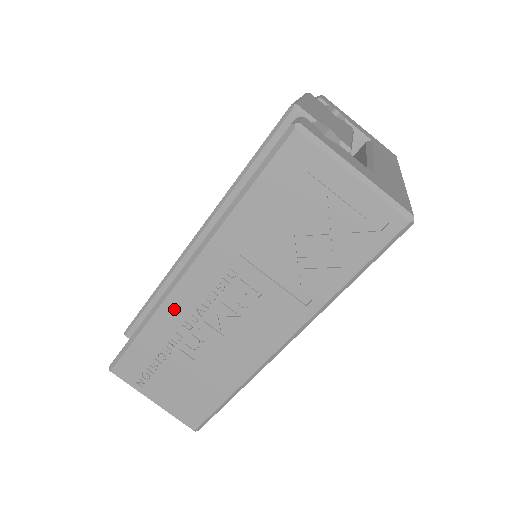
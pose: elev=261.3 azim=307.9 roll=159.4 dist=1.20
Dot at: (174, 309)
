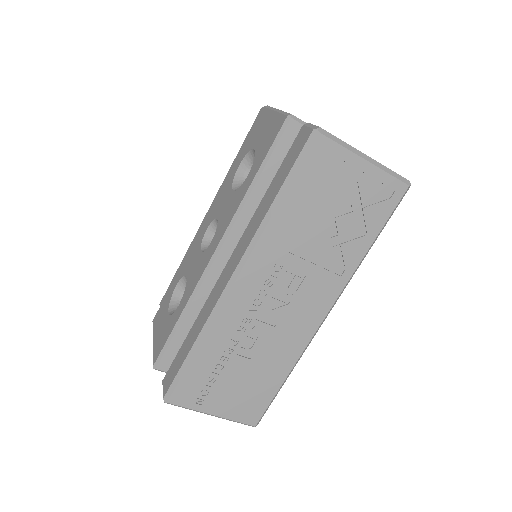
Dot at: (227, 318)
